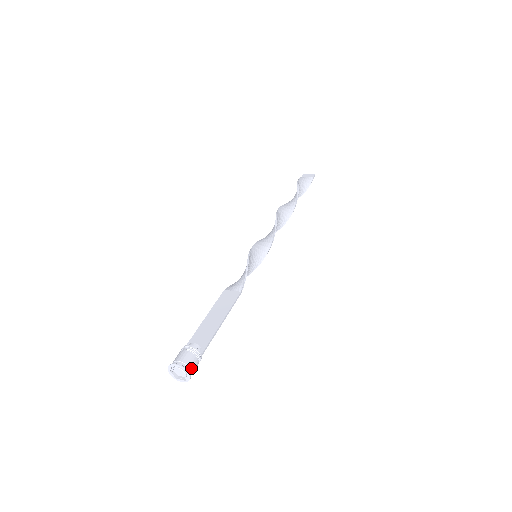
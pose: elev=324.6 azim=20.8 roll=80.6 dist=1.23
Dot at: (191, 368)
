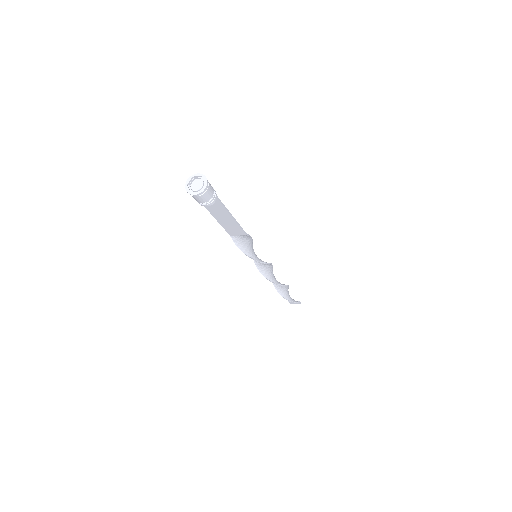
Dot at: (209, 184)
